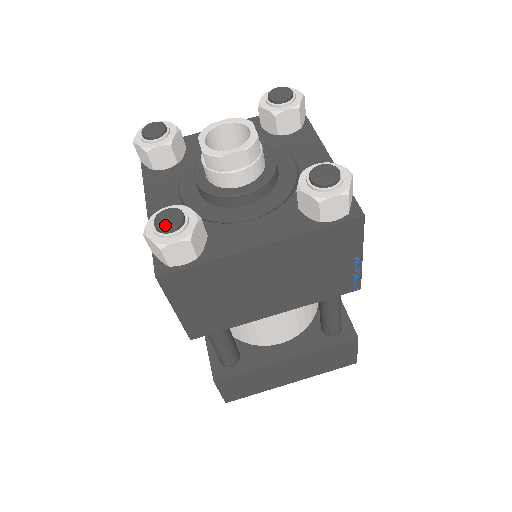
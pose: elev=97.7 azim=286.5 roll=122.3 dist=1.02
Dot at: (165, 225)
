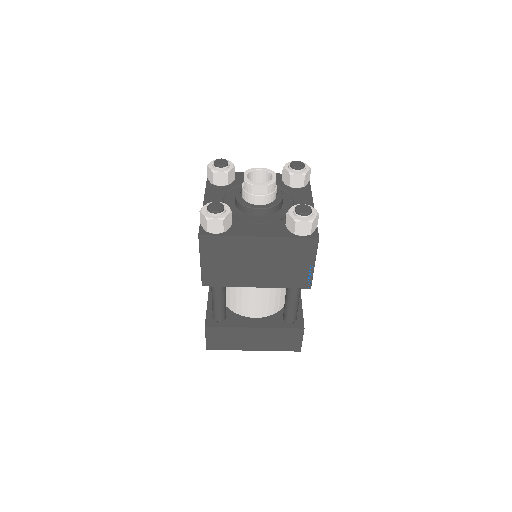
Dot at: (213, 209)
